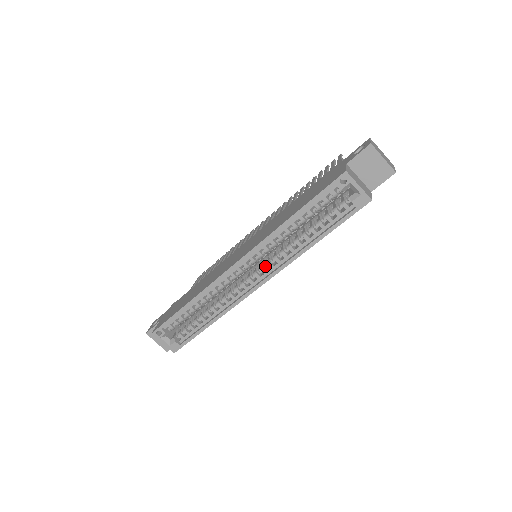
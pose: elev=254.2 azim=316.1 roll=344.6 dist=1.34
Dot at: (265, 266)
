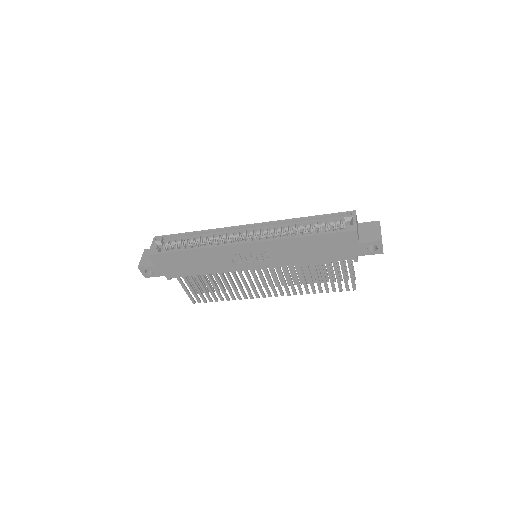
Dot at: (261, 238)
